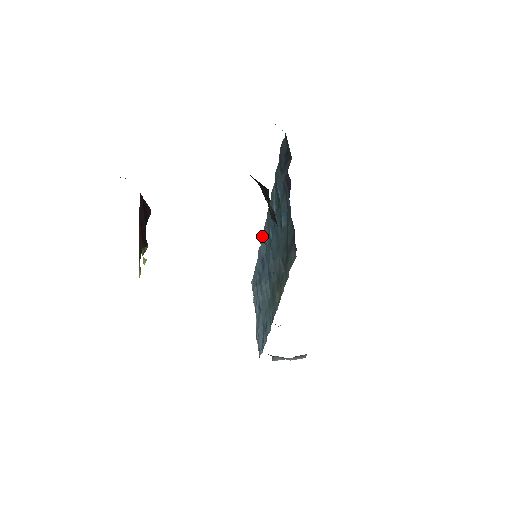
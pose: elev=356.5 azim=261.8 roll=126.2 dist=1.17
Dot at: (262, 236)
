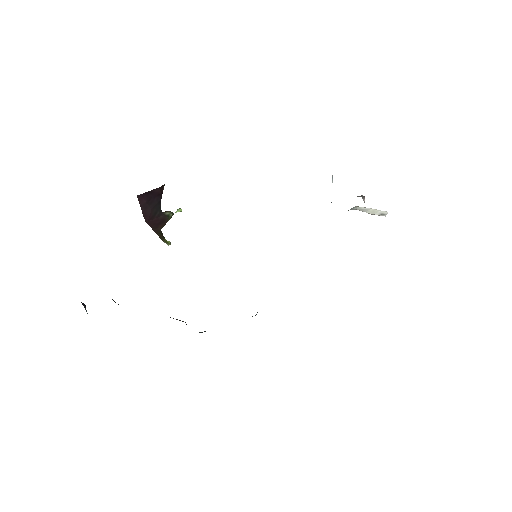
Dot at: occluded
